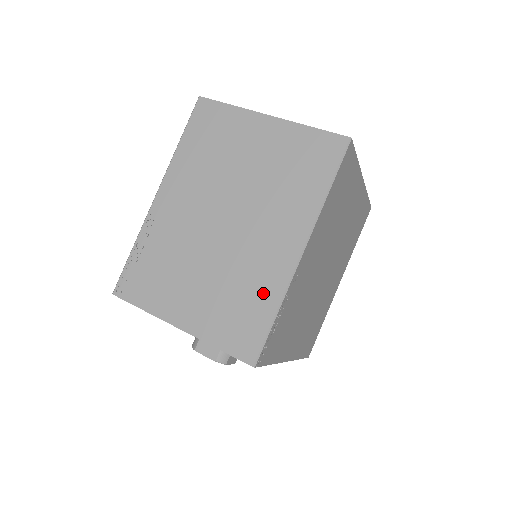
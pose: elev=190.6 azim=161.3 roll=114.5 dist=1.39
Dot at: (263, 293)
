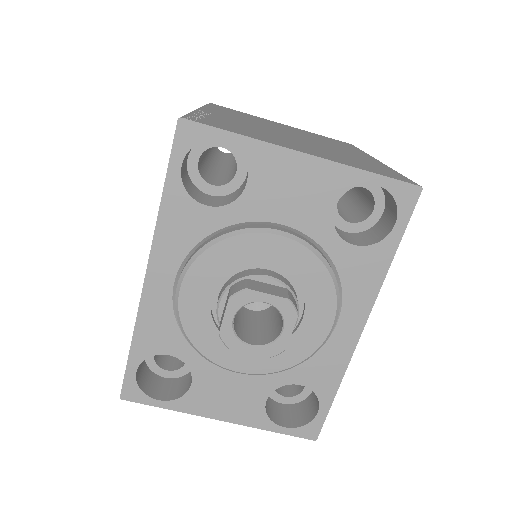
Dot at: (373, 163)
